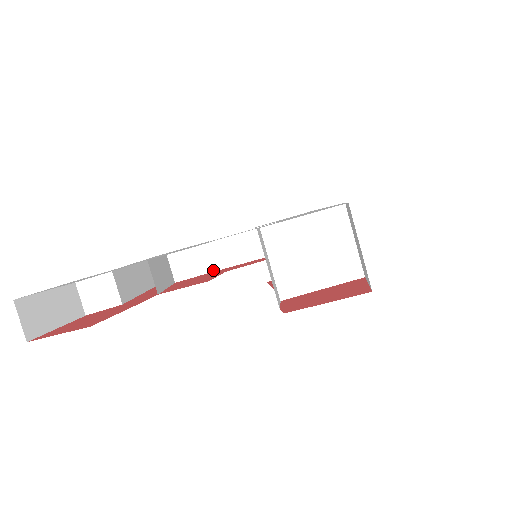
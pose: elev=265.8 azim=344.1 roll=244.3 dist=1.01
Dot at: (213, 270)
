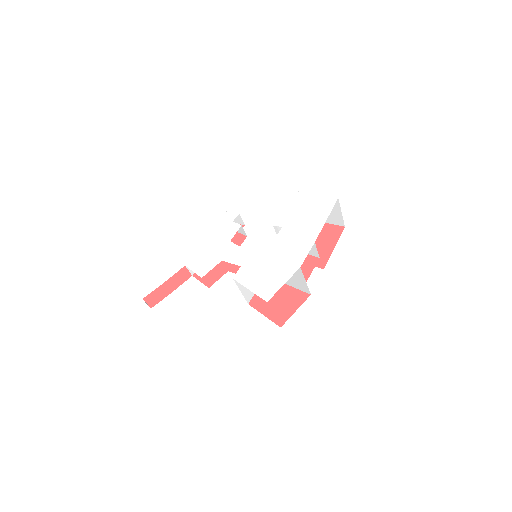
Dot at: occluded
